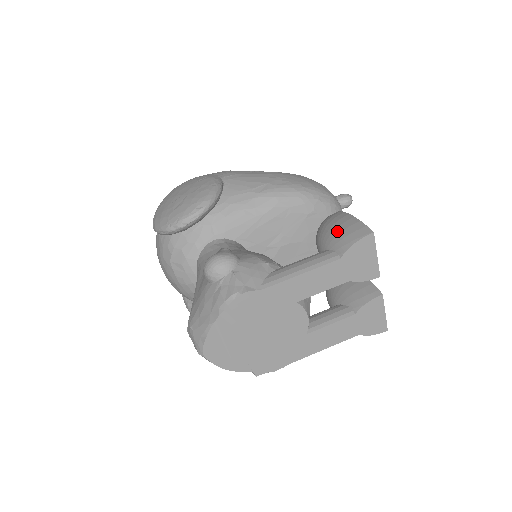
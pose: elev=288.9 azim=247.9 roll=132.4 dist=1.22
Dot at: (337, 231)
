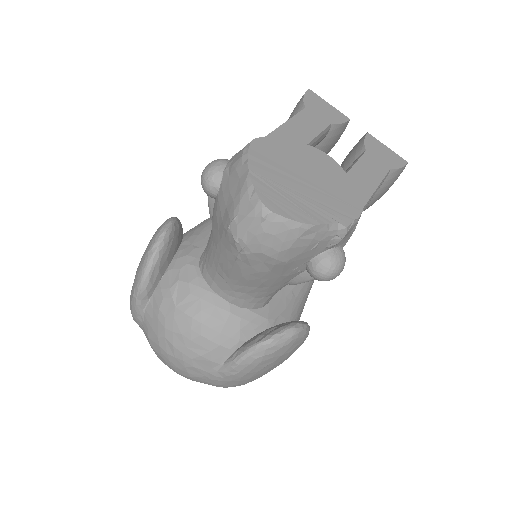
Dot at: occluded
